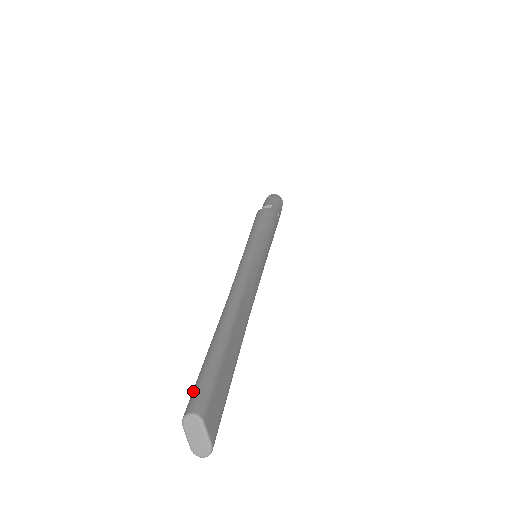
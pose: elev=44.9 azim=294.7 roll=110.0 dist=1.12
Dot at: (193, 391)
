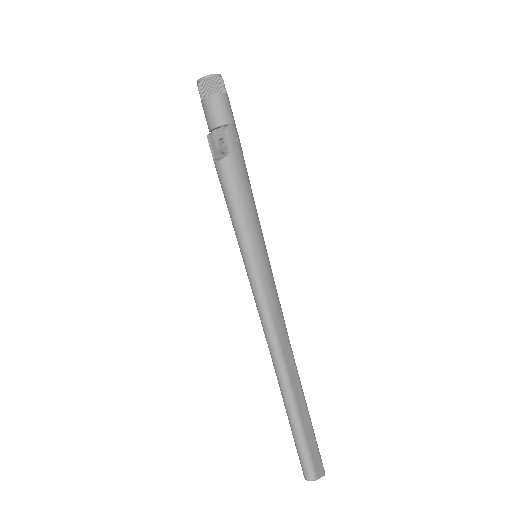
Dot at: (300, 462)
